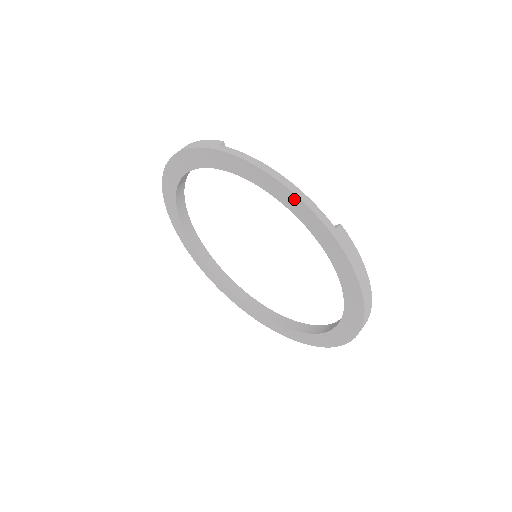
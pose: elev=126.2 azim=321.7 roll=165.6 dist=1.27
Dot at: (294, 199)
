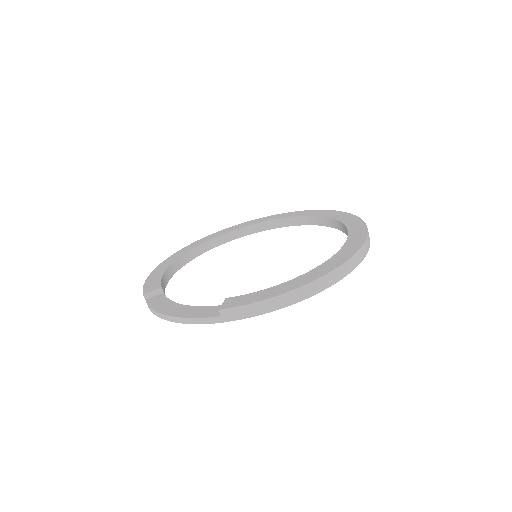
Dot at: occluded
